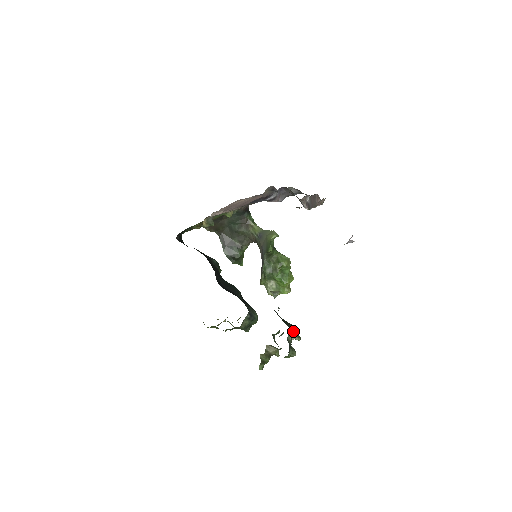
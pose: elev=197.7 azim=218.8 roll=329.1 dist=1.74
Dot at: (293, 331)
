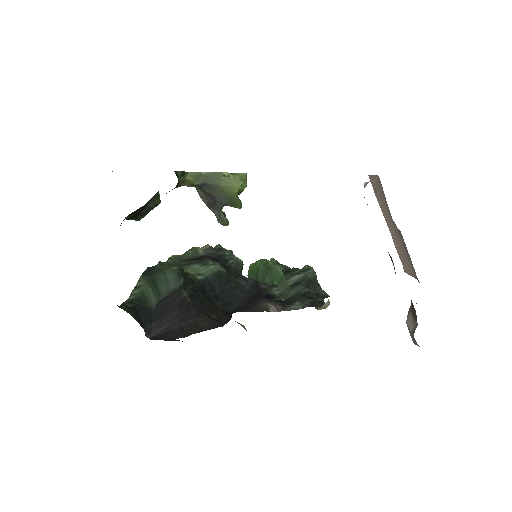
Dot at: (317, 281)
